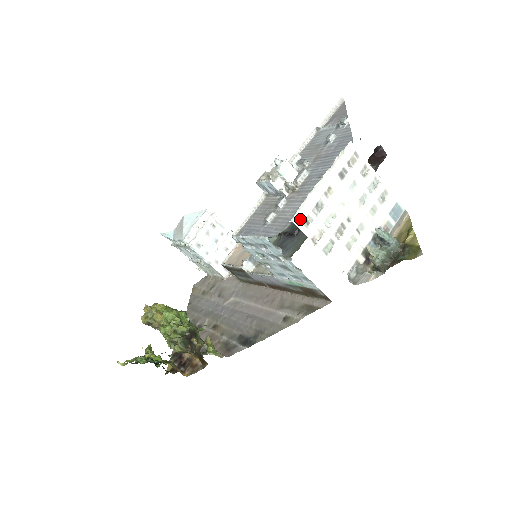
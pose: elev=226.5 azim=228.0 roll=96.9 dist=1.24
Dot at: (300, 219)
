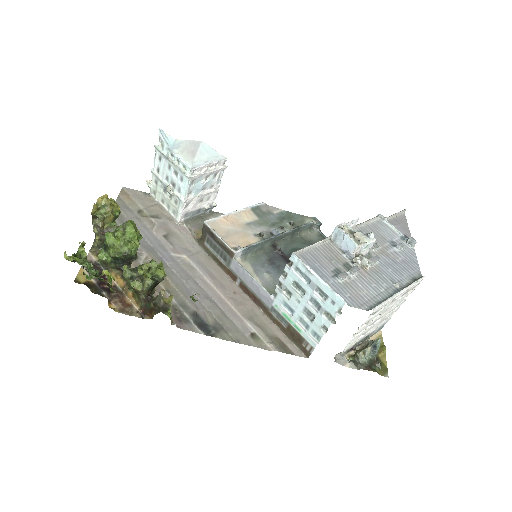
Dot at: (376, 311)
